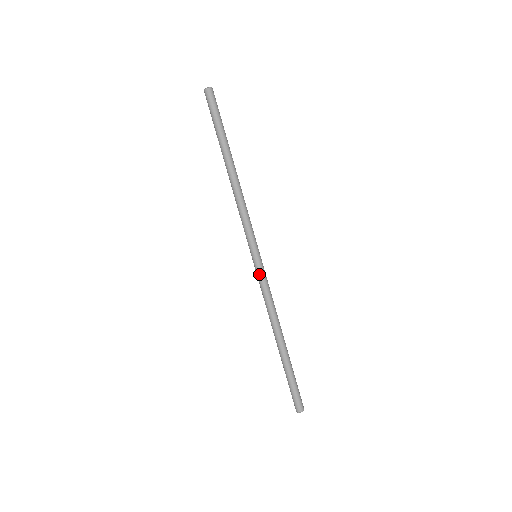
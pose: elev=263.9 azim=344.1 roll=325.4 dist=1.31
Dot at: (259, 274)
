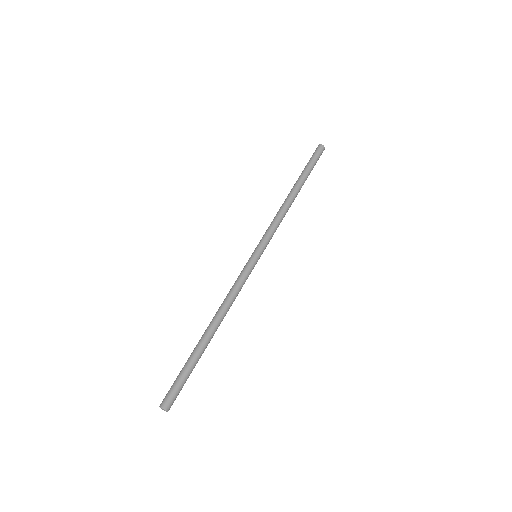
Dot at: (244, 267)
